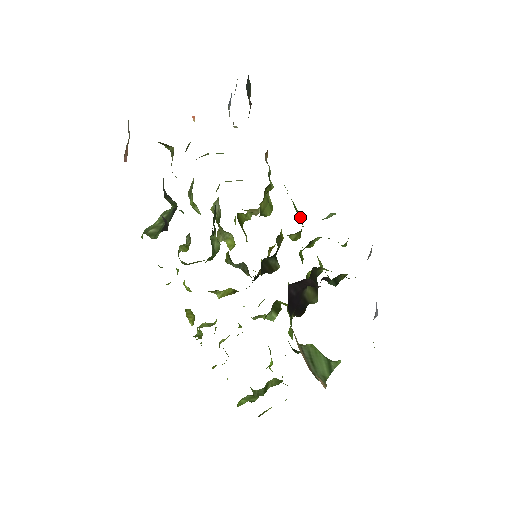
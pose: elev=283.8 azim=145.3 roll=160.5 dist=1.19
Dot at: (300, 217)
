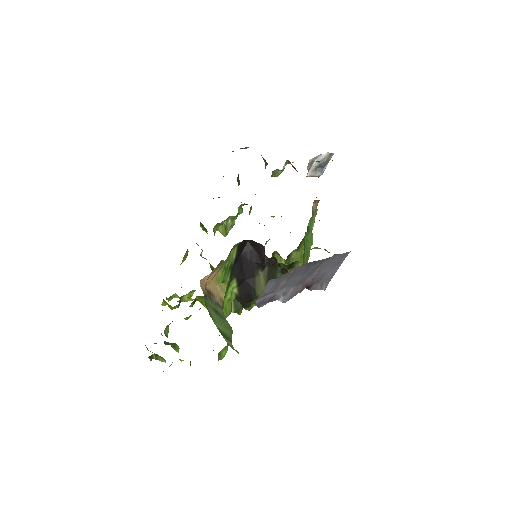
Dot at: occluded
